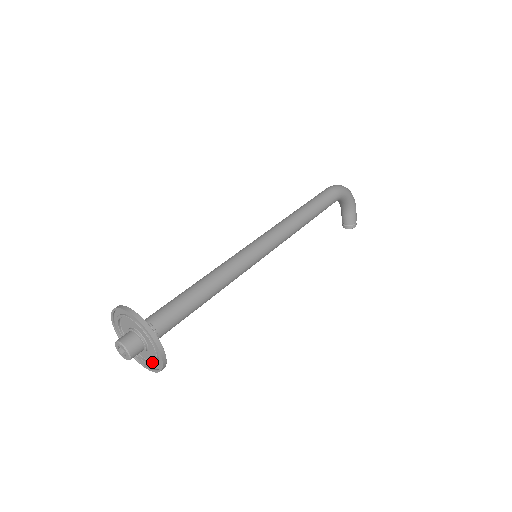
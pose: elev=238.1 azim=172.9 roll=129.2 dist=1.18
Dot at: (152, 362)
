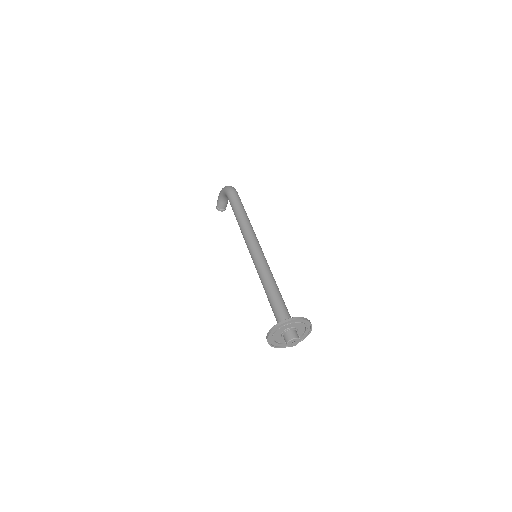
Dot at: occluded
